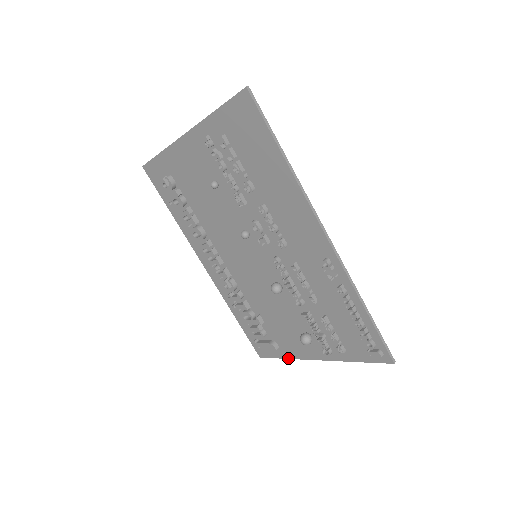
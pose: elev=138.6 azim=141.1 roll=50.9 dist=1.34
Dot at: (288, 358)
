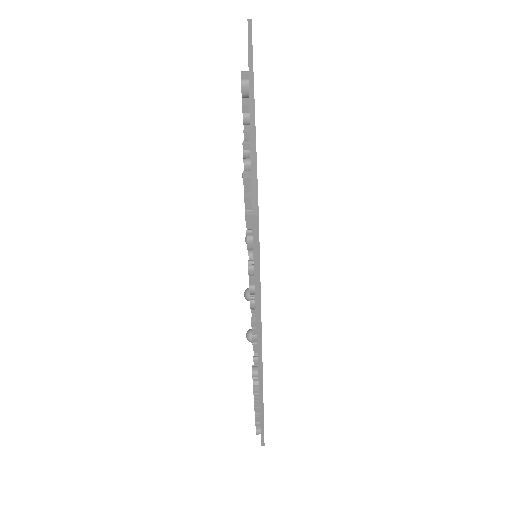
Dot at: occluded
